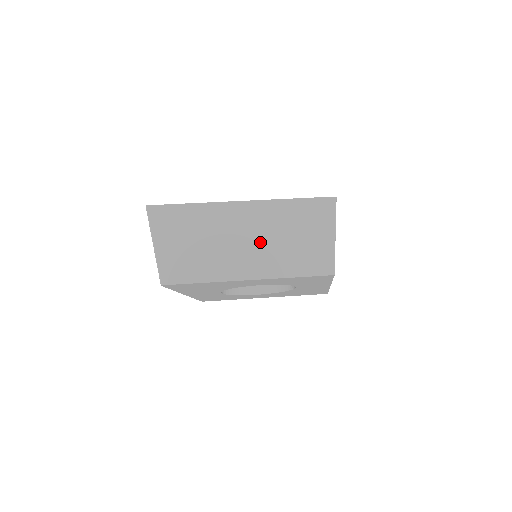
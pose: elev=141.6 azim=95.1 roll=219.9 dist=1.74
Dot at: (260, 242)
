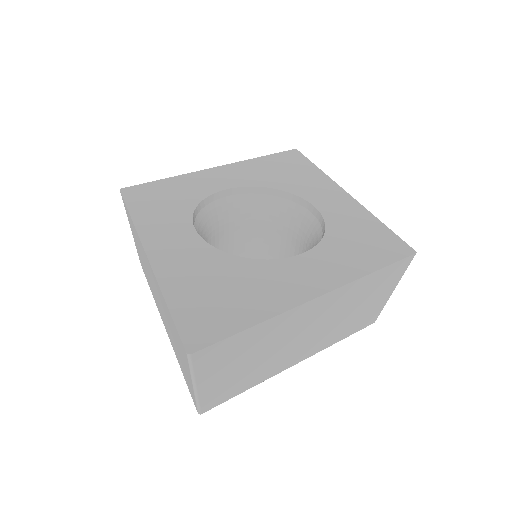
Dot at: (323, 327)
